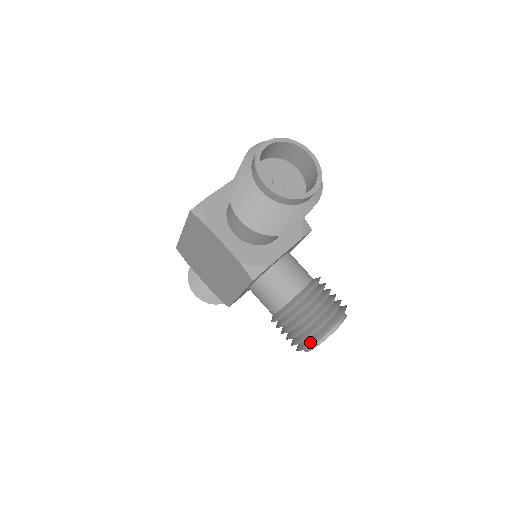
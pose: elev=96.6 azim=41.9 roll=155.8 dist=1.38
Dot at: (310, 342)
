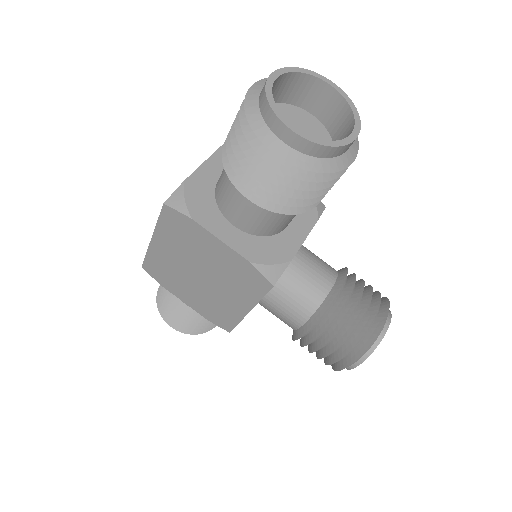
Dot at: (358, 355)
